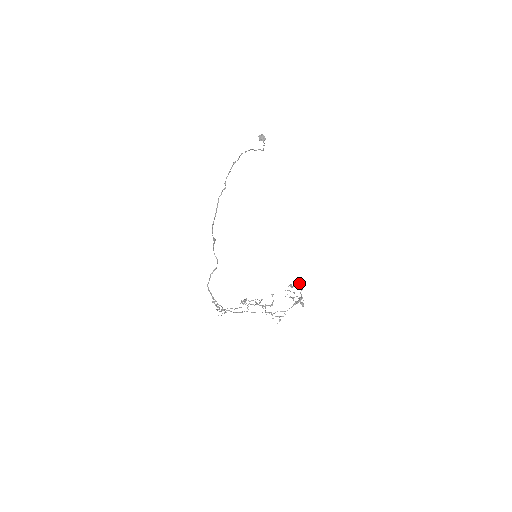
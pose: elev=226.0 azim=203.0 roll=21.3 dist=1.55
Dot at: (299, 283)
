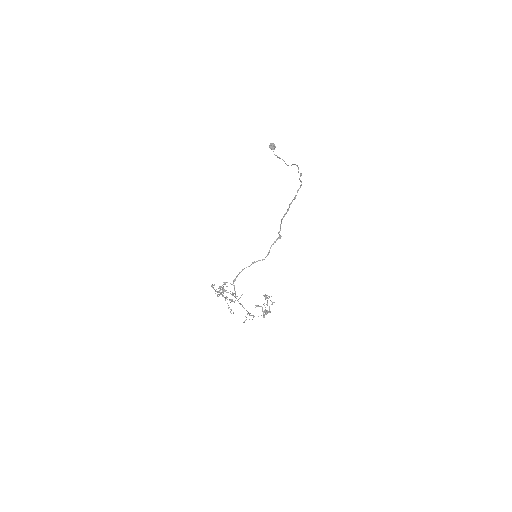
Dot at: occluded
